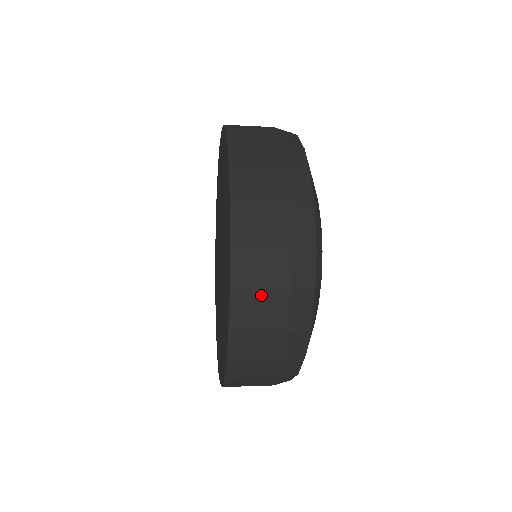
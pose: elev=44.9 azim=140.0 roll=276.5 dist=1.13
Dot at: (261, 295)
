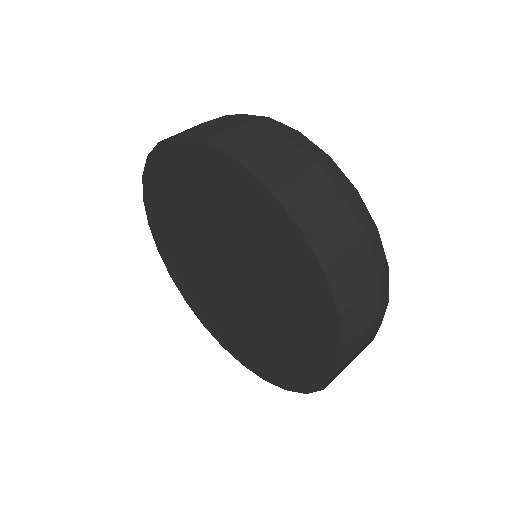
Dot at: (295, 178)
